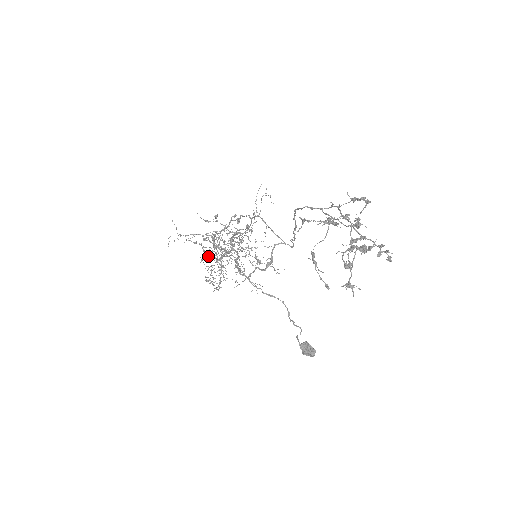
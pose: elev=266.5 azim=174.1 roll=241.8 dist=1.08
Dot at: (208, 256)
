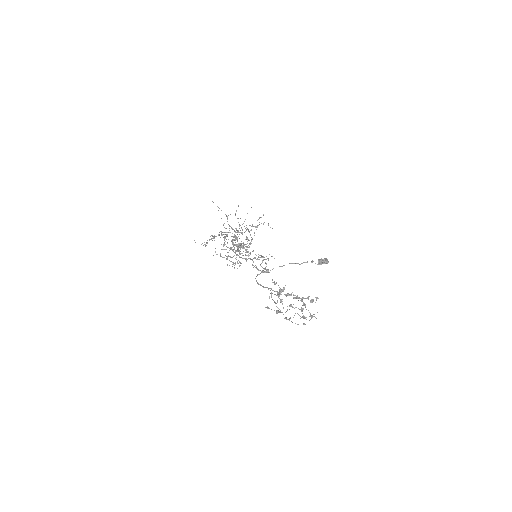
Dot at: occluded
